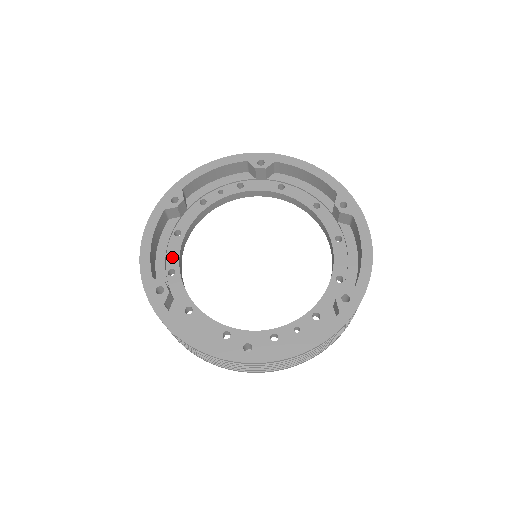
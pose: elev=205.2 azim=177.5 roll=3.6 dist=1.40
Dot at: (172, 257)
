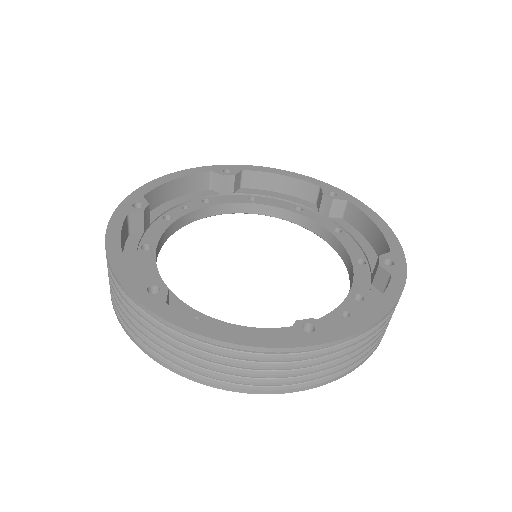
Dot at: (147, 270)
